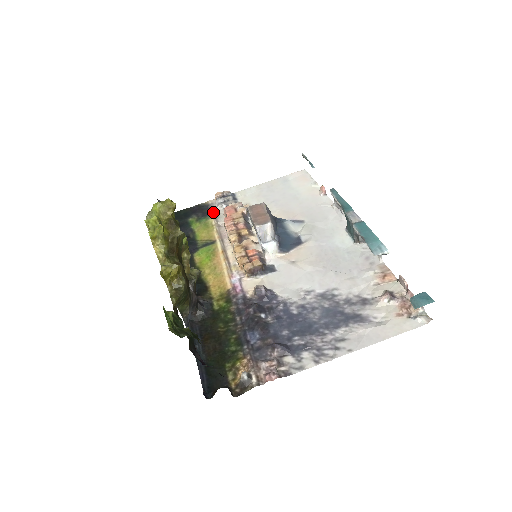
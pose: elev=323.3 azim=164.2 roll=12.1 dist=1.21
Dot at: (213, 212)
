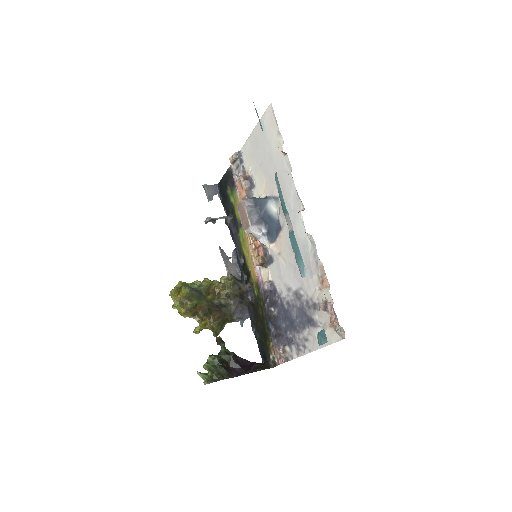
Dot at: (235, 182)
